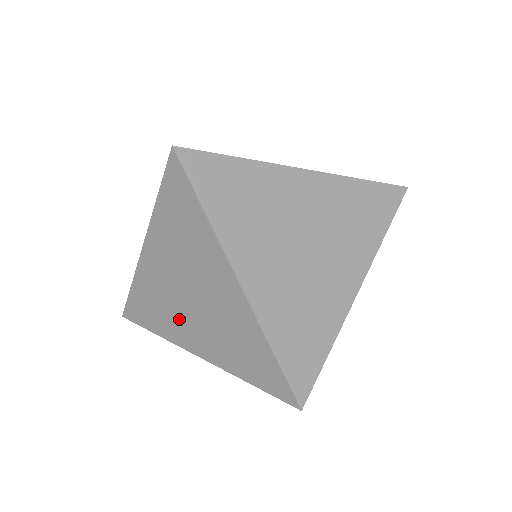
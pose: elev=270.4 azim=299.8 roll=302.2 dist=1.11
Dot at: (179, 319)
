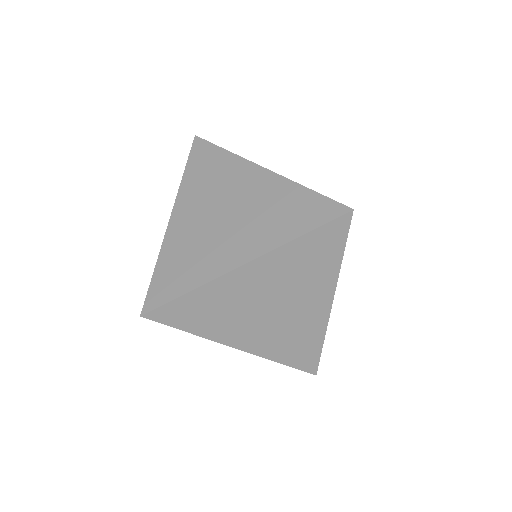
Dot at: occluded
